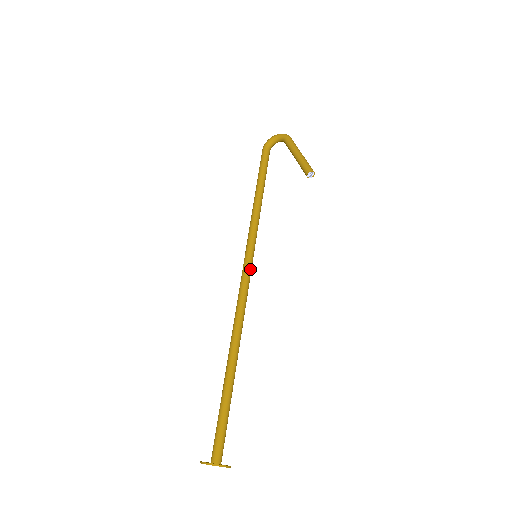
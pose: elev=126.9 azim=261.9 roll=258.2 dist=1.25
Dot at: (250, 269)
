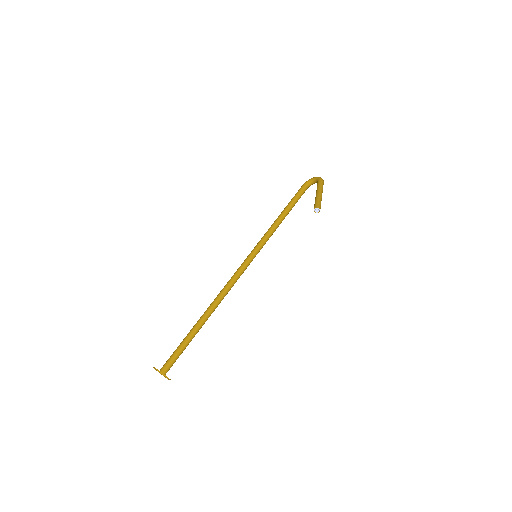
Dot at: (248, 263)
